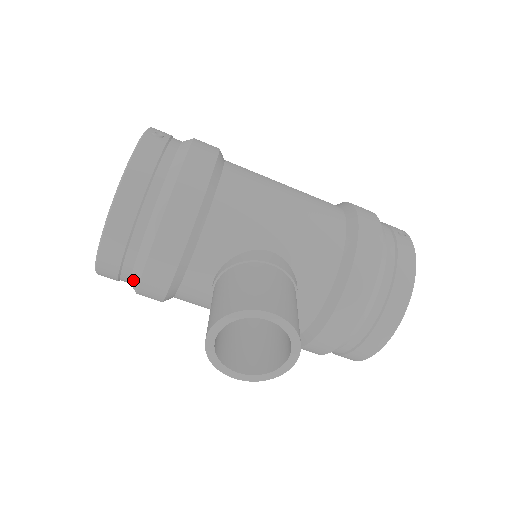
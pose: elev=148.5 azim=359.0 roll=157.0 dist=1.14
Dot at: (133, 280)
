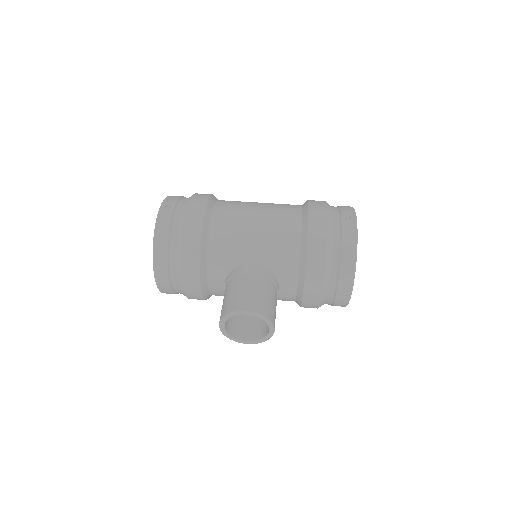
Dot at: (183, 294)
